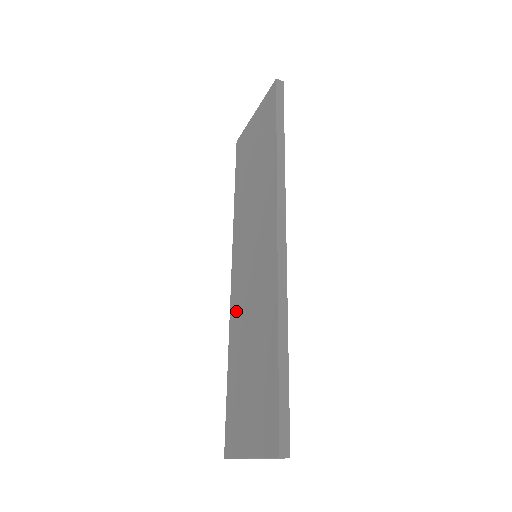
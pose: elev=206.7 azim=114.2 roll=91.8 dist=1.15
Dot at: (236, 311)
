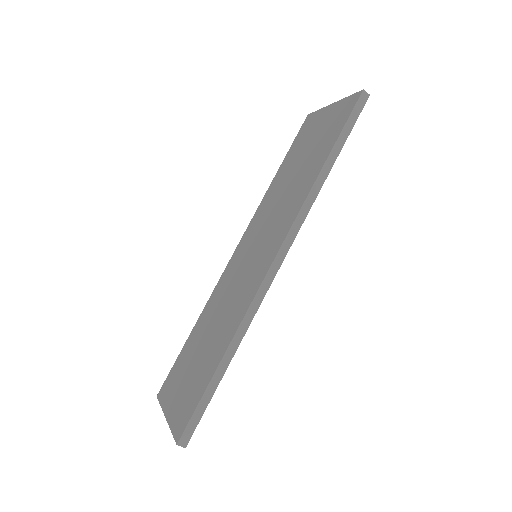
Dot at: (220, 289)
